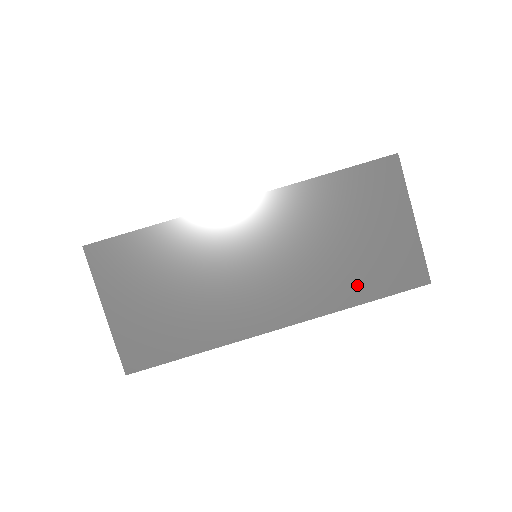
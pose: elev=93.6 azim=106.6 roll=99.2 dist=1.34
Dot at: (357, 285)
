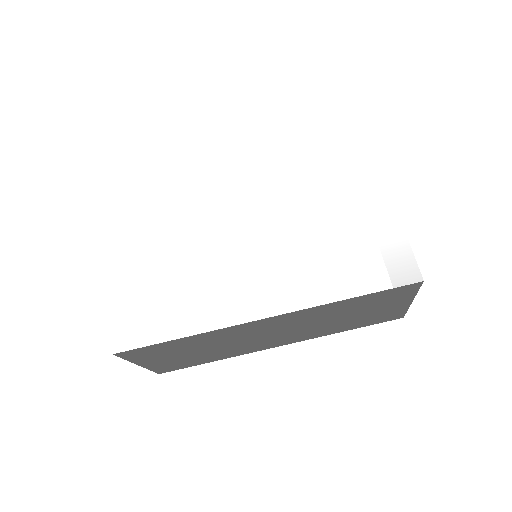
Dot at: (347, 327)
